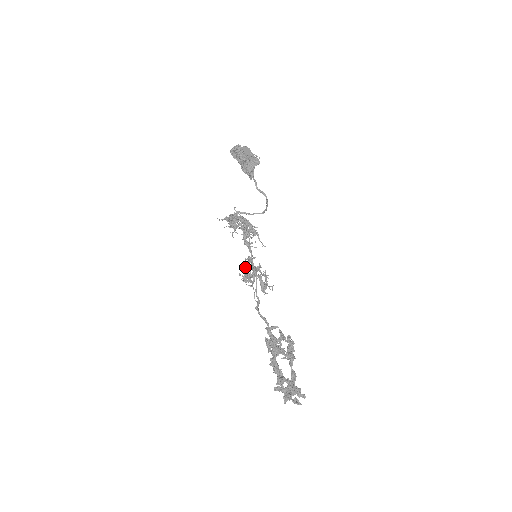
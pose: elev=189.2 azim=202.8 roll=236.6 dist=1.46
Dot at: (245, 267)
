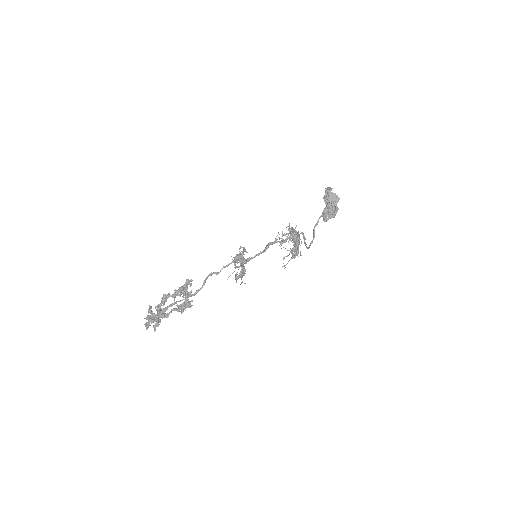
Dot at: (239, 251)
